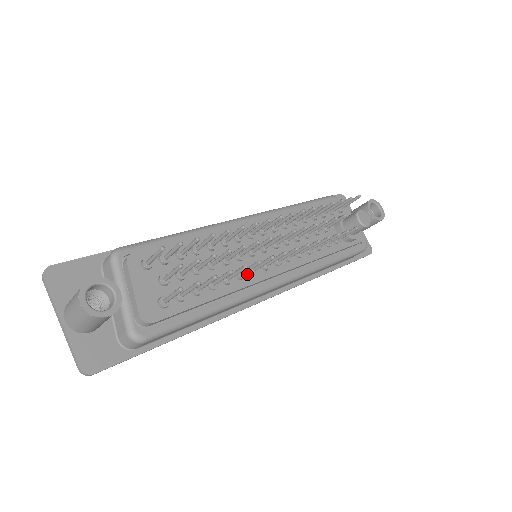
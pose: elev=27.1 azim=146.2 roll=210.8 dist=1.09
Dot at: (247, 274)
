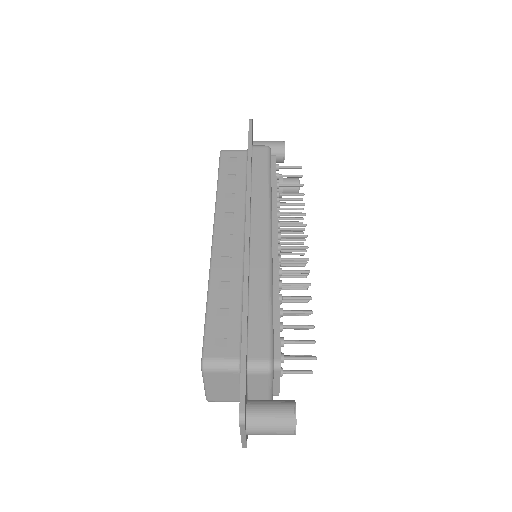
Dot at: occluded
